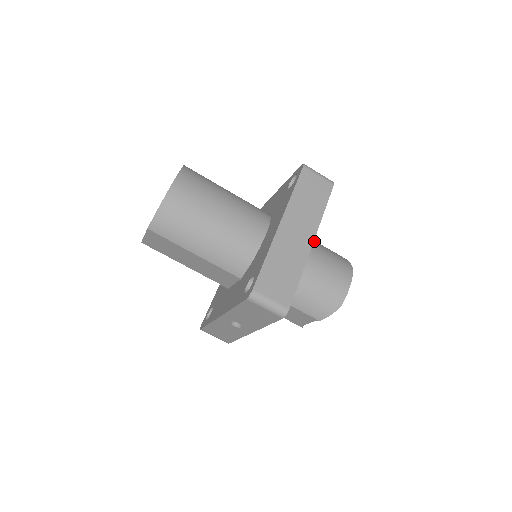
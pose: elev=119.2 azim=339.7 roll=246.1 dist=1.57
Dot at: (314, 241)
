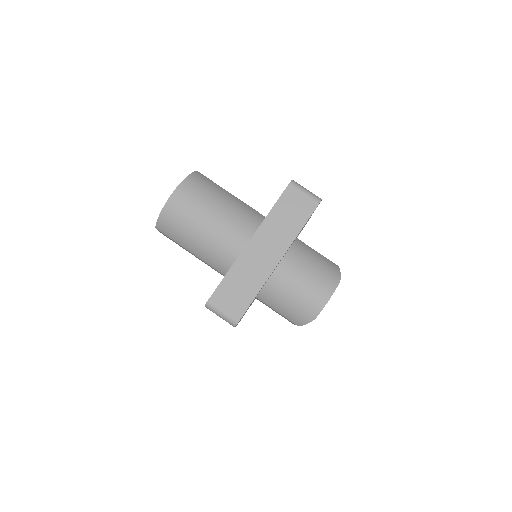
Dot at: (307, 251)
